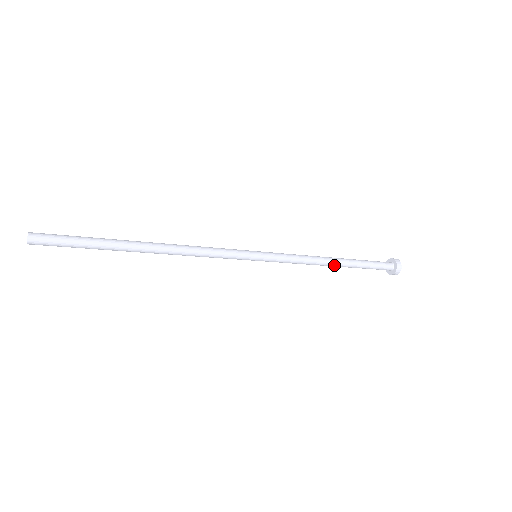
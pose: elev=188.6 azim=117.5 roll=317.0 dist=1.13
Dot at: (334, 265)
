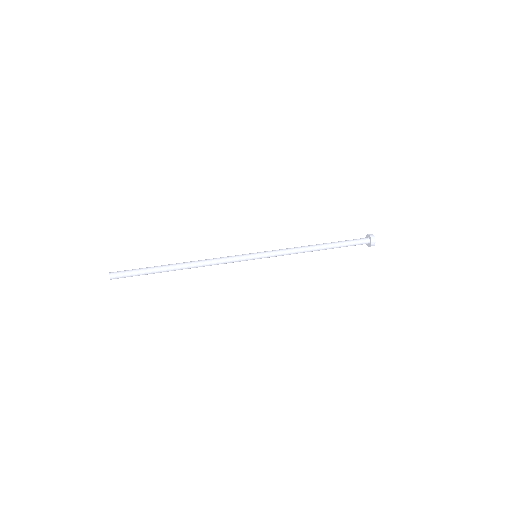
Dot at: (318, 250)
